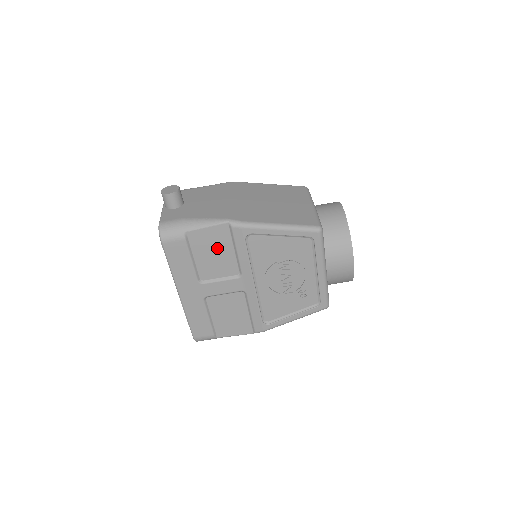
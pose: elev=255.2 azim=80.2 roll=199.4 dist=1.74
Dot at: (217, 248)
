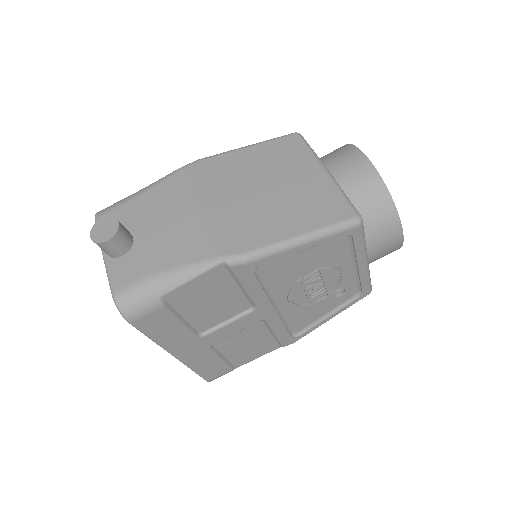
Dot at: (213, 295)
